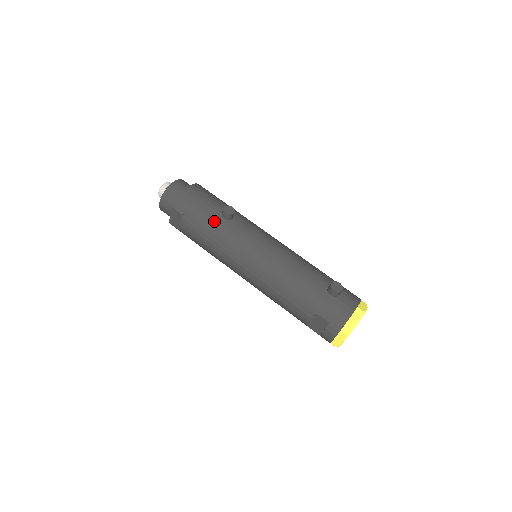
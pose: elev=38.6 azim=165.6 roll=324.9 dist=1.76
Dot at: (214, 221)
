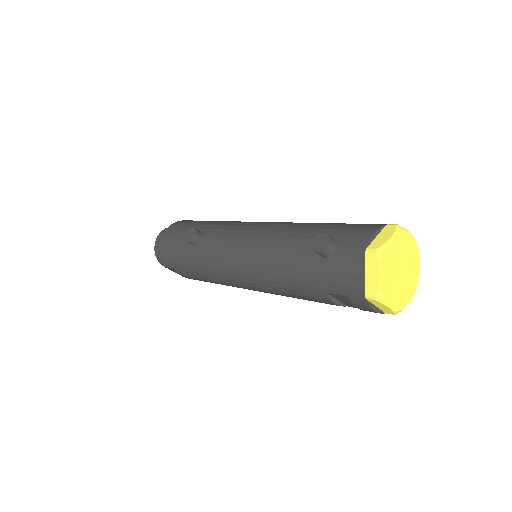
Dot at: (190, 256)
